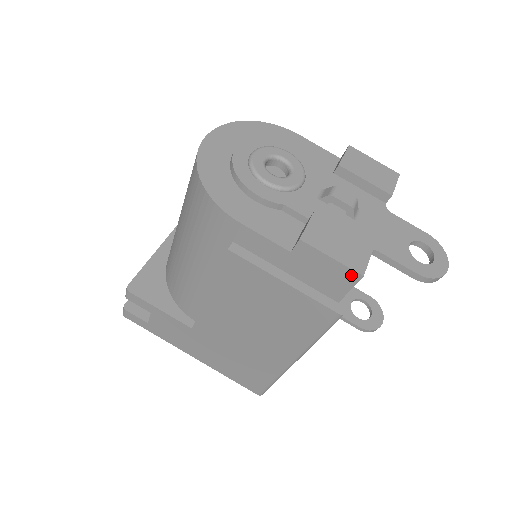
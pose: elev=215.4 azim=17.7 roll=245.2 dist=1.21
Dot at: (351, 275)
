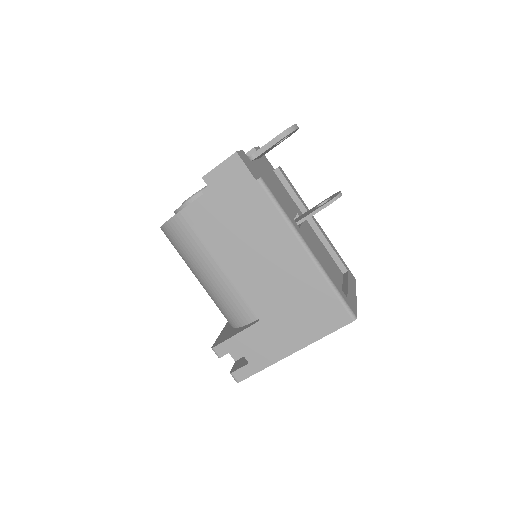
Dot at: (234, 159)
